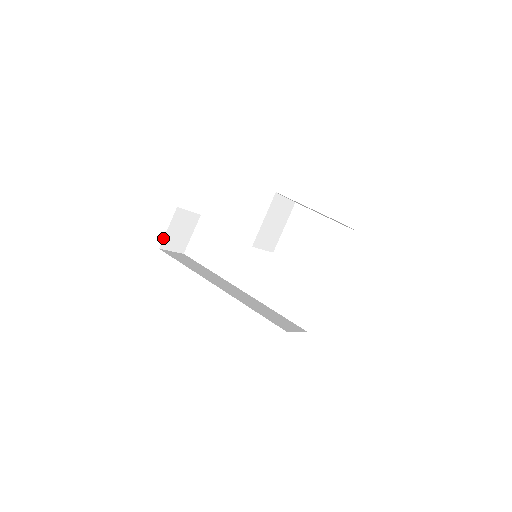
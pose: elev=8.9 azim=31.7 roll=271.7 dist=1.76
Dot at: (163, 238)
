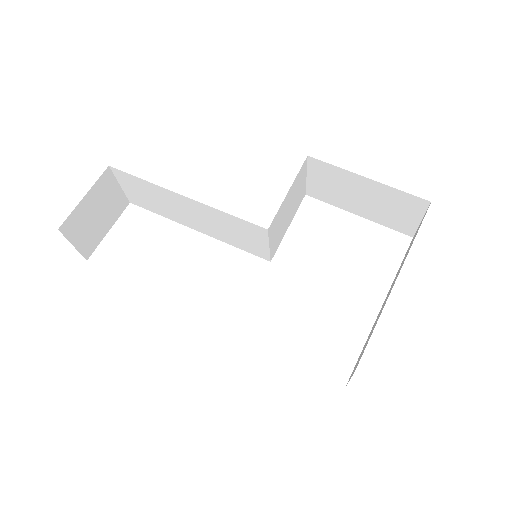
Dot at: occluded
